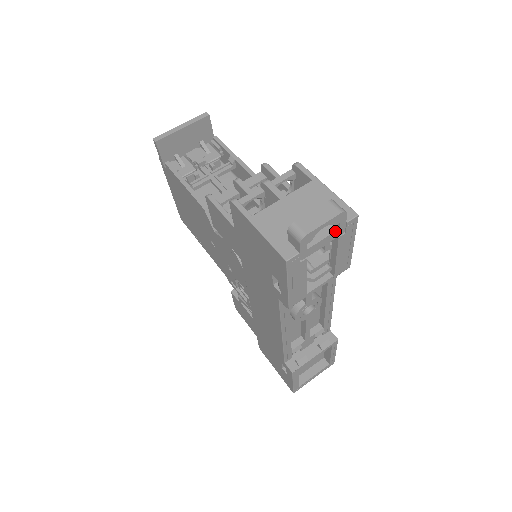
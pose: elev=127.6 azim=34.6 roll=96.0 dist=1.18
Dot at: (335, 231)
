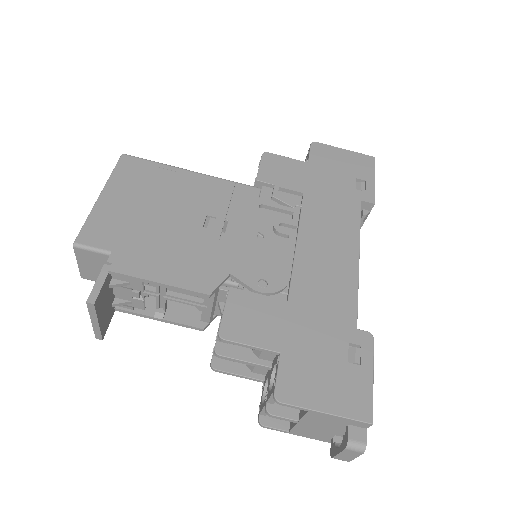
Dot at: occluded
